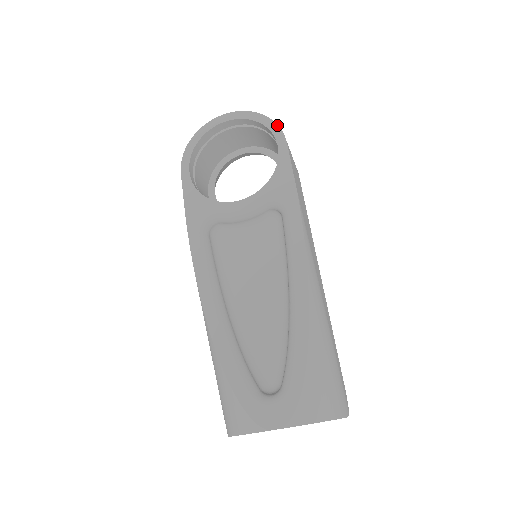
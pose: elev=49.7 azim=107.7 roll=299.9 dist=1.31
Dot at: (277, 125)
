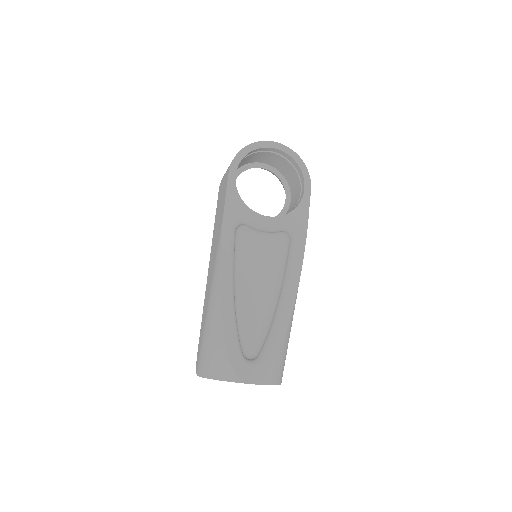
Dot at: (308, 172)
